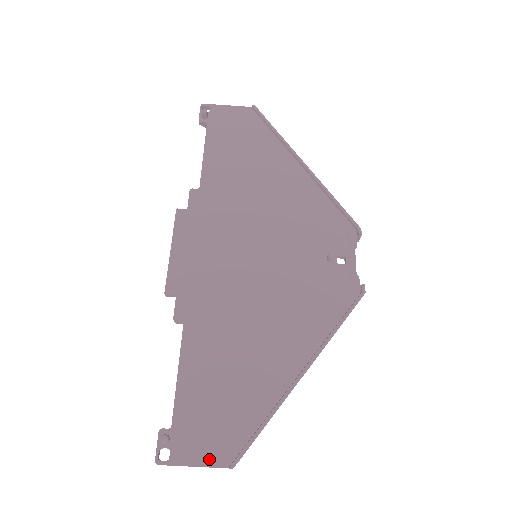
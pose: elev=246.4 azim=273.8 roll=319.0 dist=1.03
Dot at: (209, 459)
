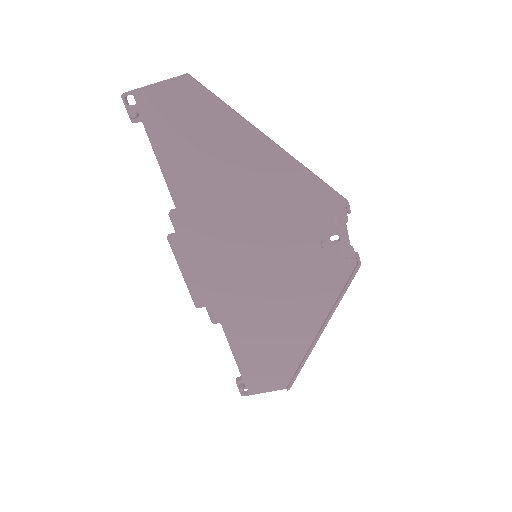
Dot at: (273, 388)
